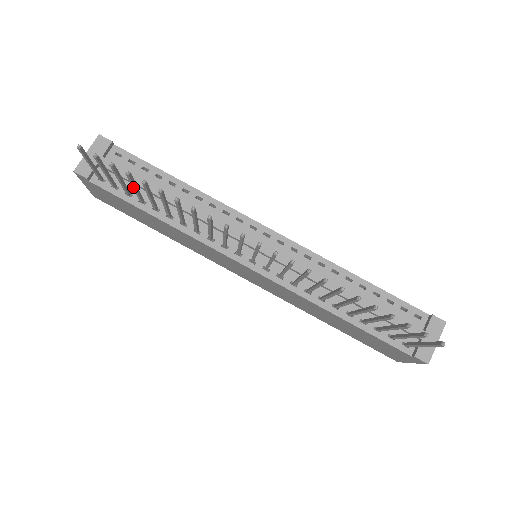
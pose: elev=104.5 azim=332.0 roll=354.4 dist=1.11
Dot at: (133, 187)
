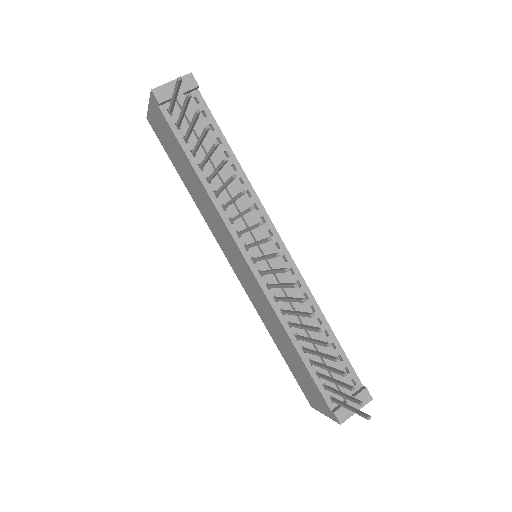
Dot at: (199, 139)
